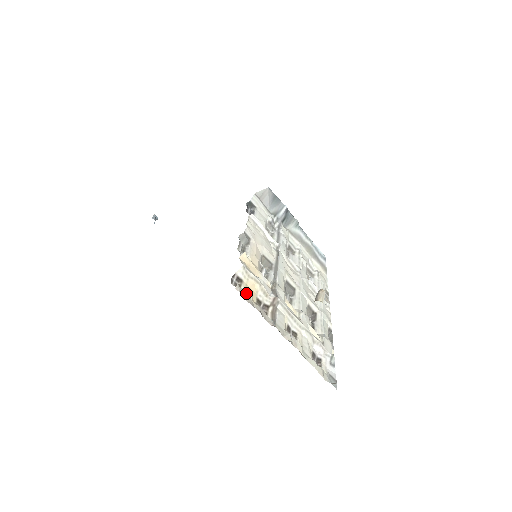
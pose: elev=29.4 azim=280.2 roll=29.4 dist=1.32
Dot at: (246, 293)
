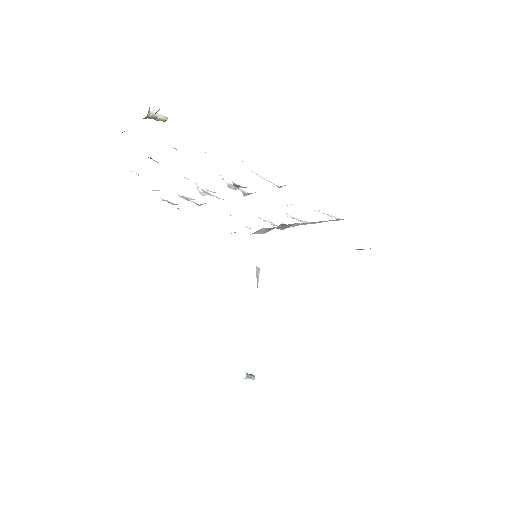
Dot at: occluded
